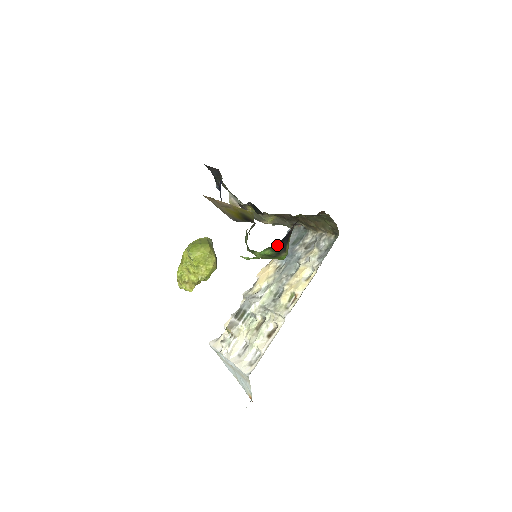
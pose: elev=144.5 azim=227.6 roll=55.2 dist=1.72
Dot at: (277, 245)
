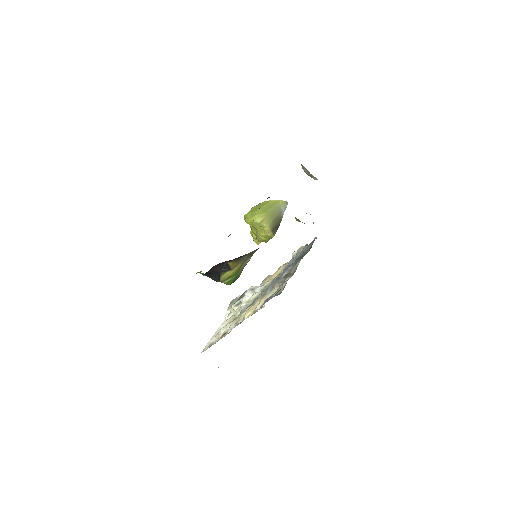
Dot at: (206, 275)
